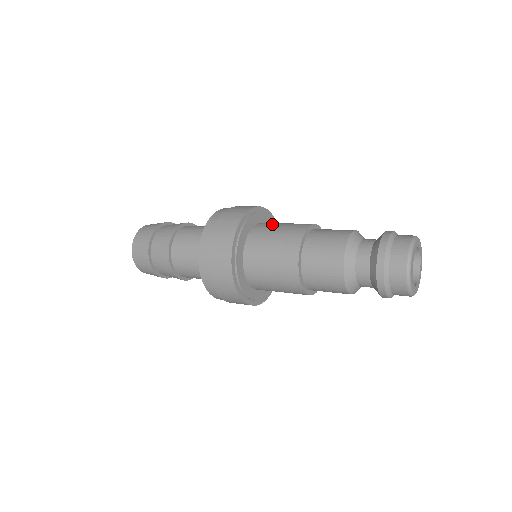
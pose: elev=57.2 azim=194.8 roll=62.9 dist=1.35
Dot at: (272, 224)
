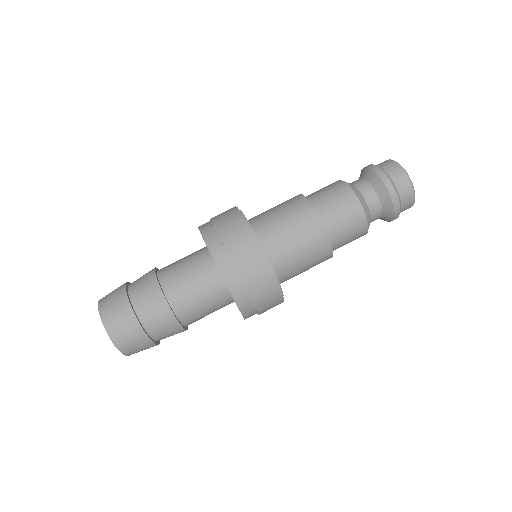
Dot at: (274, 228)
